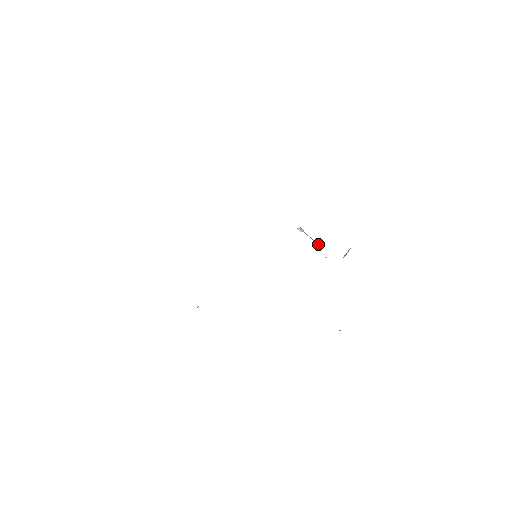
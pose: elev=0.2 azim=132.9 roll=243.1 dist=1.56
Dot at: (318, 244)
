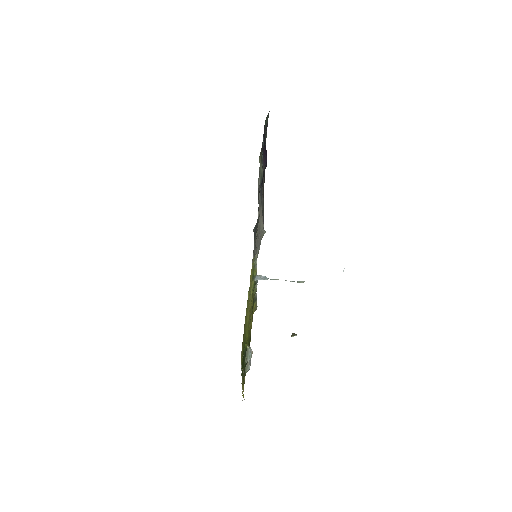
Dot at: (298, 282)
